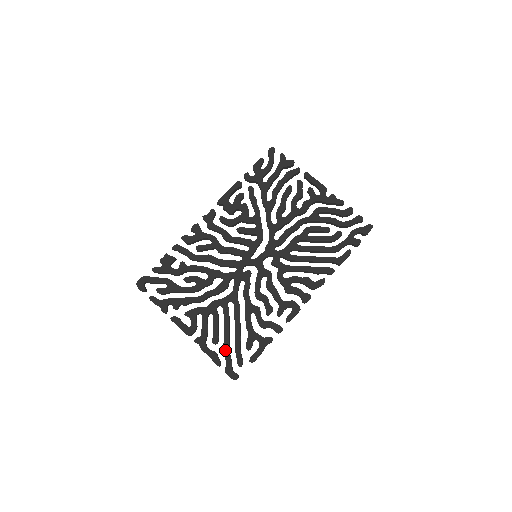
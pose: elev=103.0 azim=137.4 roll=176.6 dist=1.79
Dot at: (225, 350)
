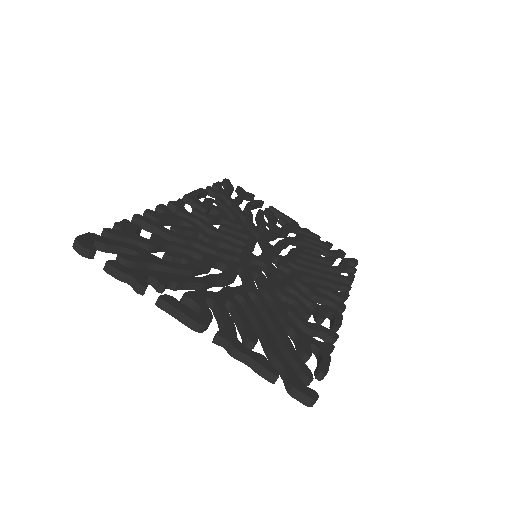
Dot at: (276, 352)
